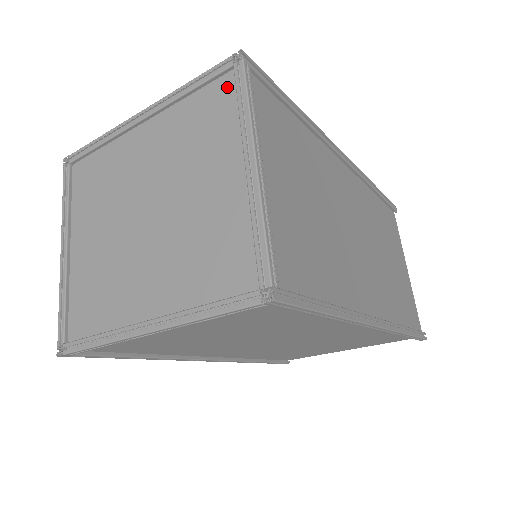
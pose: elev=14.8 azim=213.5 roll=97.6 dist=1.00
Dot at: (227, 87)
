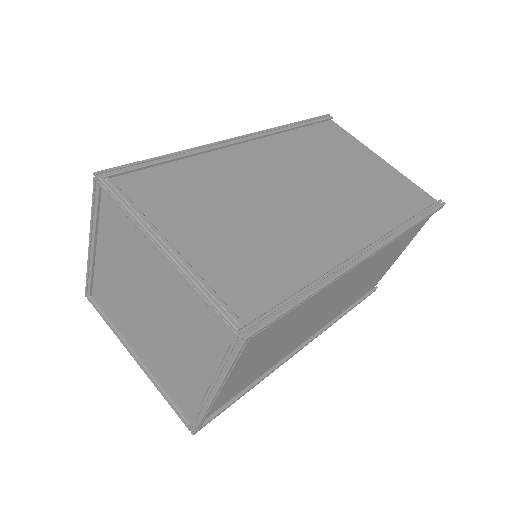
Dot at: (226, 334)
